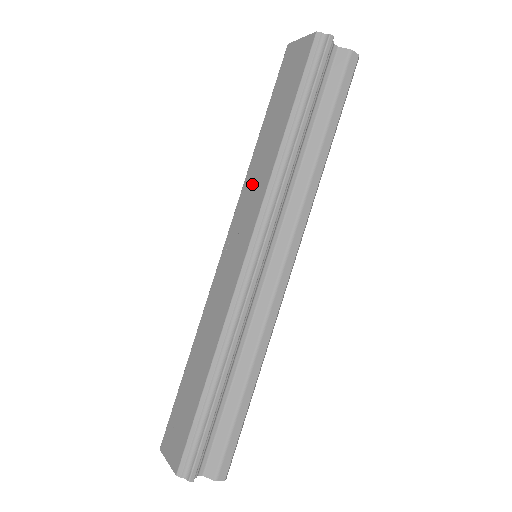
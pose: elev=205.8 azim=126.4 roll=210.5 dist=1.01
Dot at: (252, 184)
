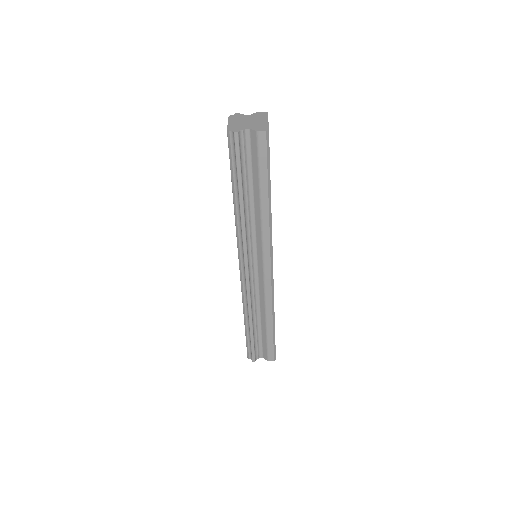
Dot at: occluded
